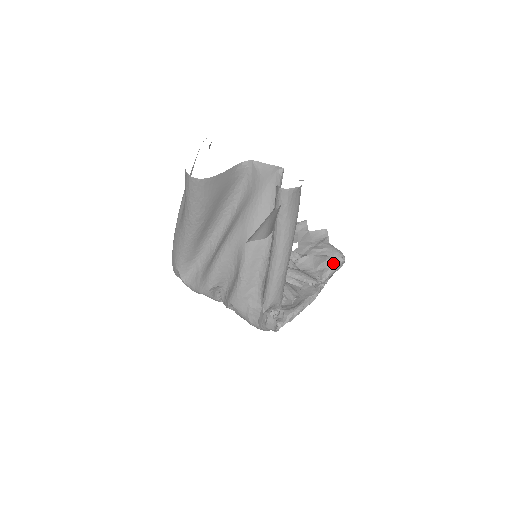
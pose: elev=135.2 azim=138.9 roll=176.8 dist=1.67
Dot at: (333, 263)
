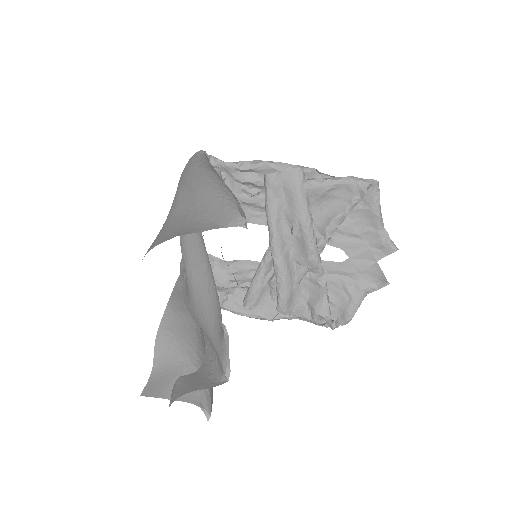
Dot at: (324, 319)
